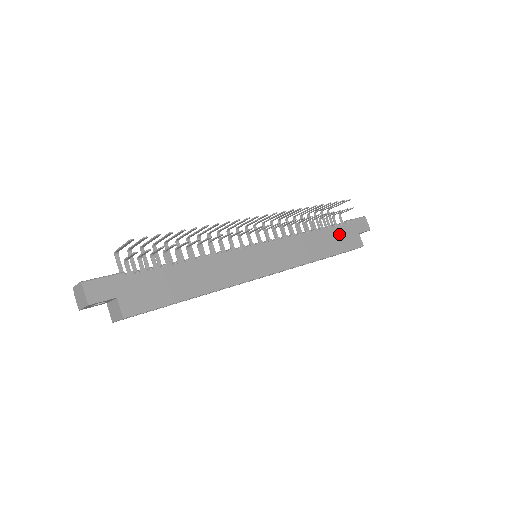
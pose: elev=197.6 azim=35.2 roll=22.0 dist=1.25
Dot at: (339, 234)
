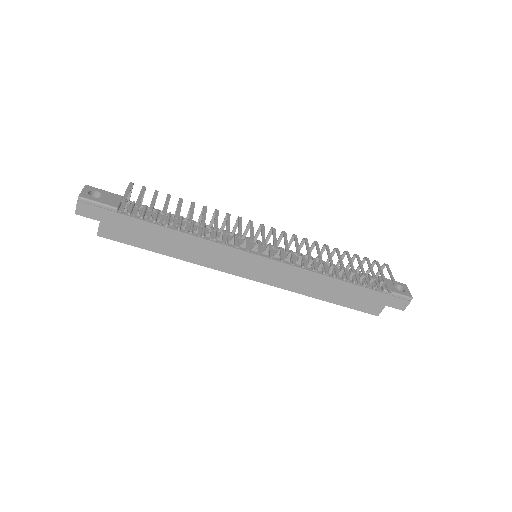
Dot at: (360, 294)
